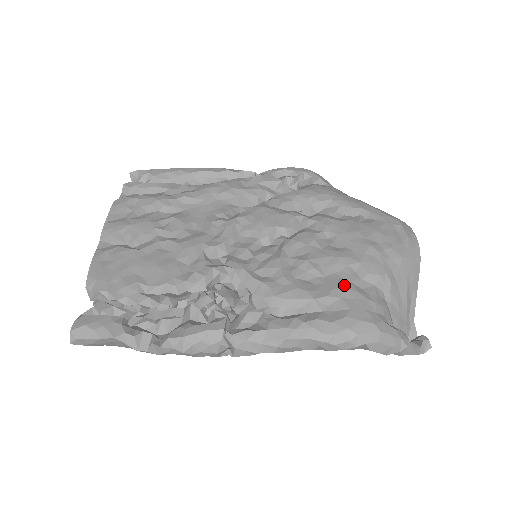
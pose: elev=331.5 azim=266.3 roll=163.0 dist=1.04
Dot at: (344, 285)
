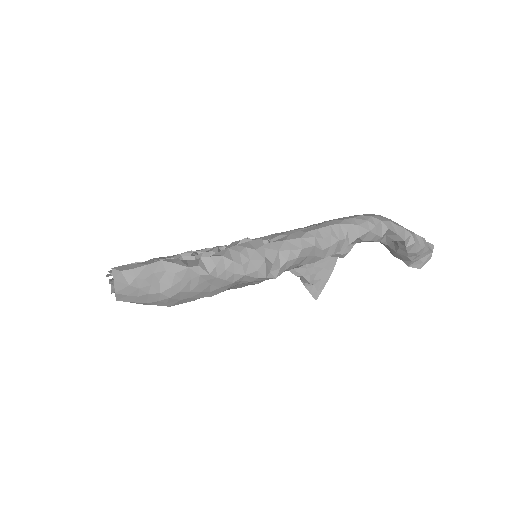
Dot at: occluded
